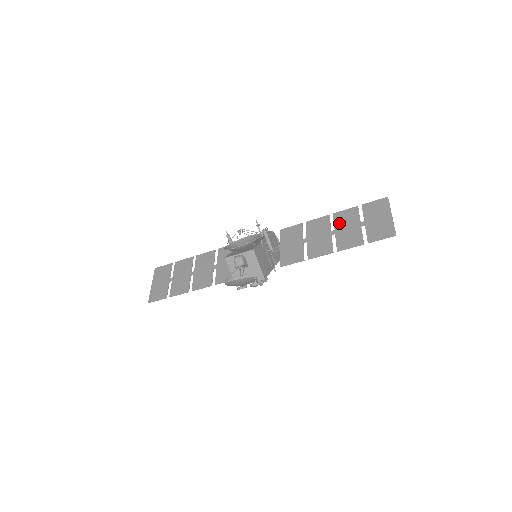
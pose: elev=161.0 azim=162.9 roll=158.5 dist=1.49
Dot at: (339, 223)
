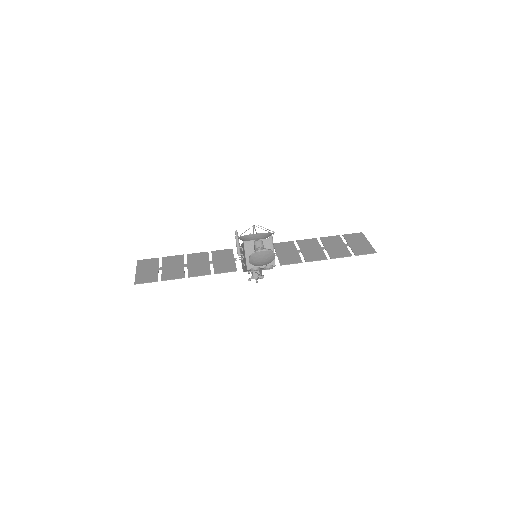
Dot at: (327, 243)
